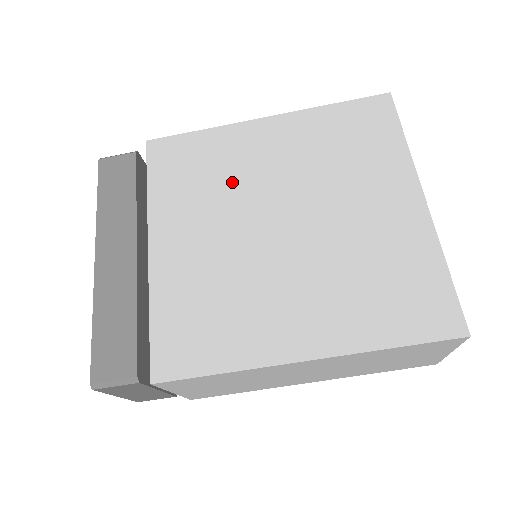
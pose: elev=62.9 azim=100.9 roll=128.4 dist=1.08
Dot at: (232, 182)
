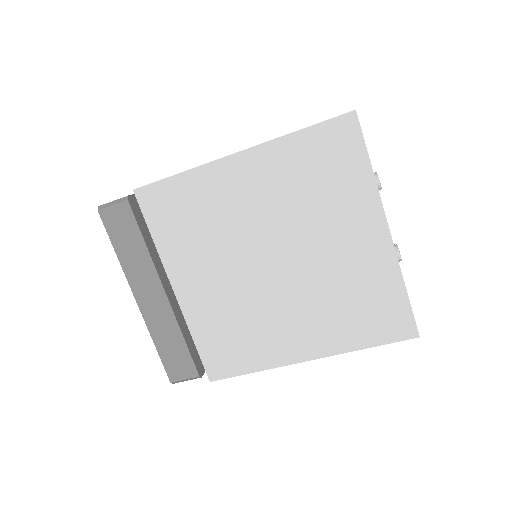
Dot at: (223, 228)
